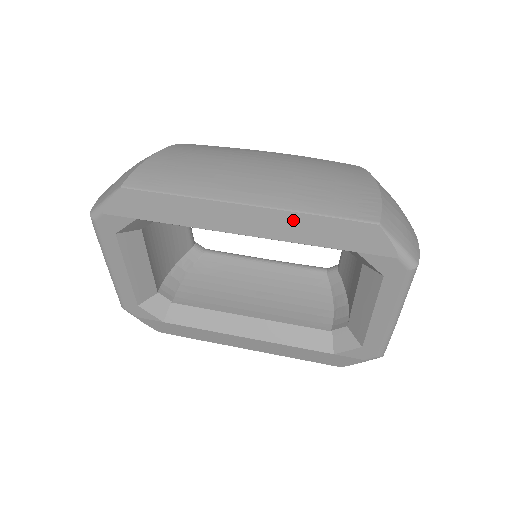
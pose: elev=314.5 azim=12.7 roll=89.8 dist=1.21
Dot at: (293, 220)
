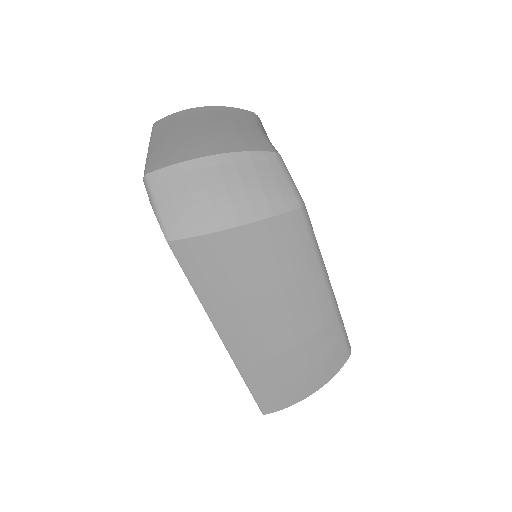
Dot at: occluded
